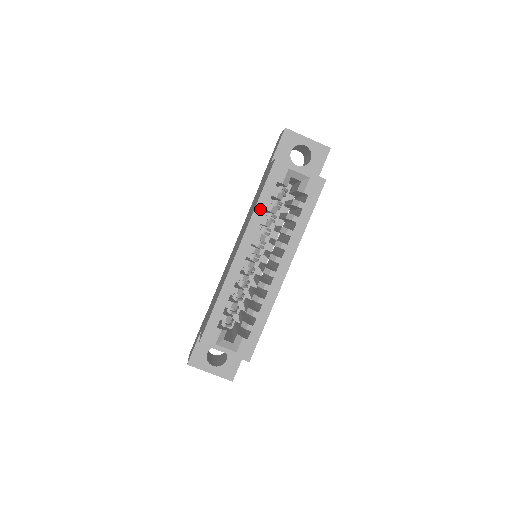
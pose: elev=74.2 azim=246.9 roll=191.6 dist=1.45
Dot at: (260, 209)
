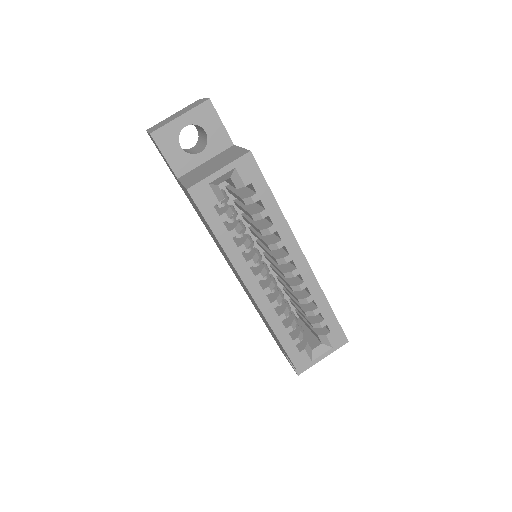
Dot at: (227, 244)
